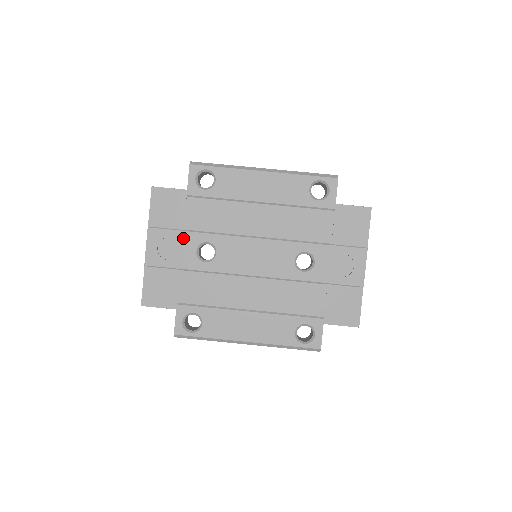
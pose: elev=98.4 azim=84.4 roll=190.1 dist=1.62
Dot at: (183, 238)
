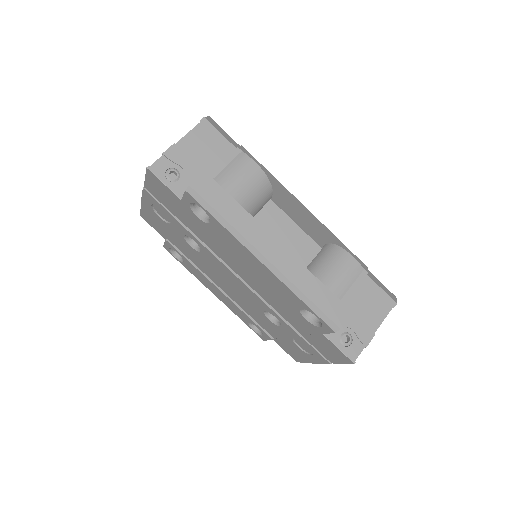
Dot at: (174, 221)
